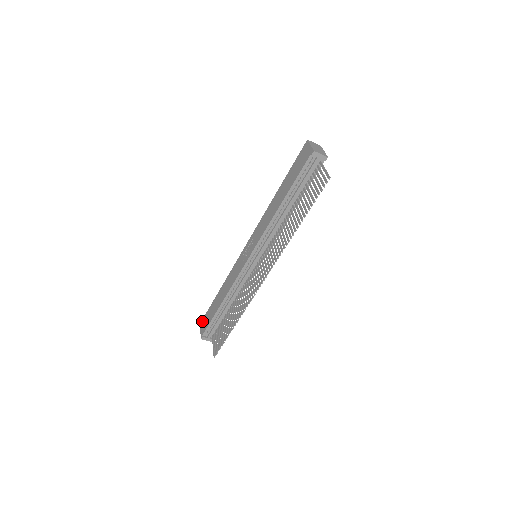
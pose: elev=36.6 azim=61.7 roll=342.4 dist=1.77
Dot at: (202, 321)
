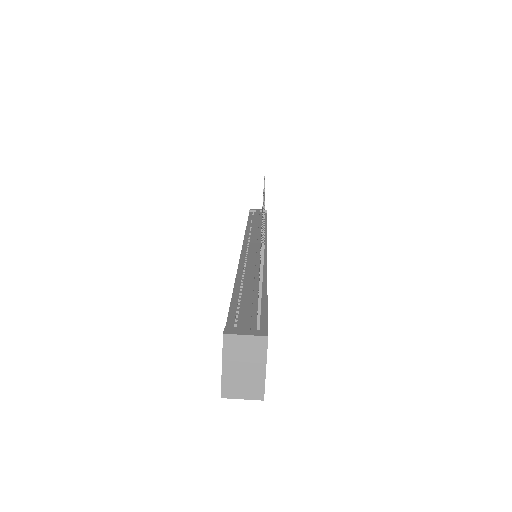
Dot at: occluded
